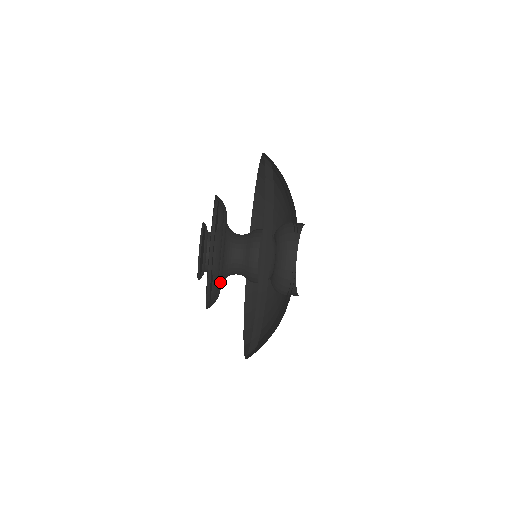
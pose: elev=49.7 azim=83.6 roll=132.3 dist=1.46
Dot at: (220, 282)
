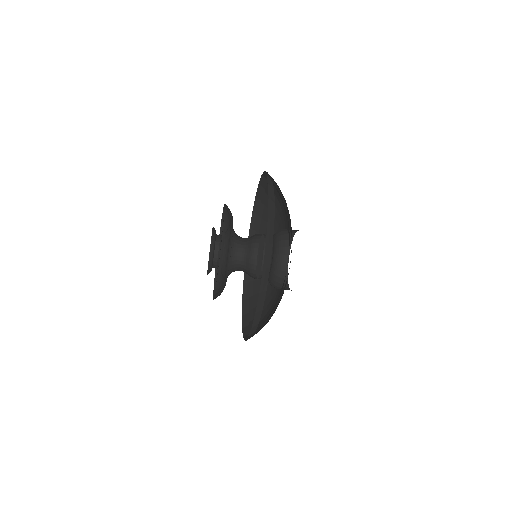
Dot at: occluded
